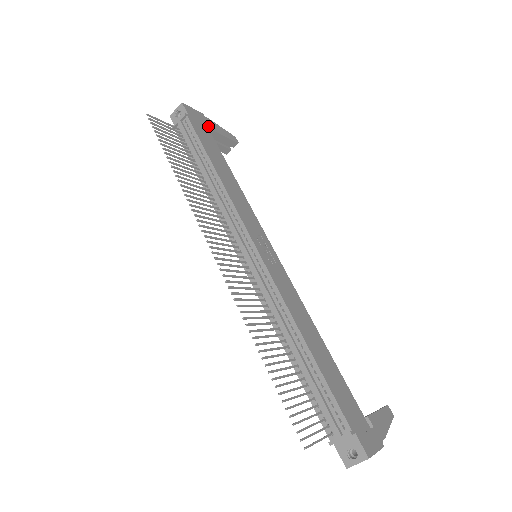
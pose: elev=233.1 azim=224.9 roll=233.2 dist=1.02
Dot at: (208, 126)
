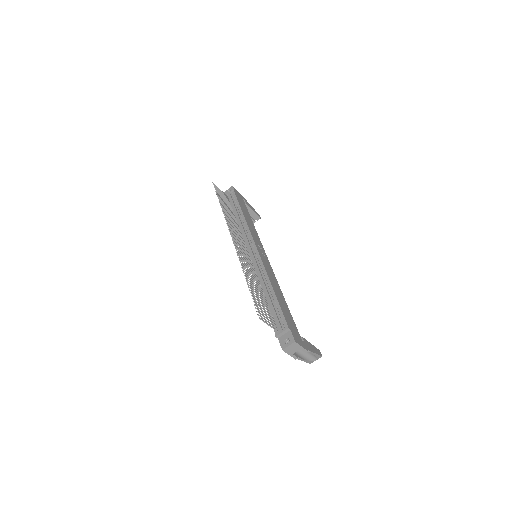
Dot at: occluded
